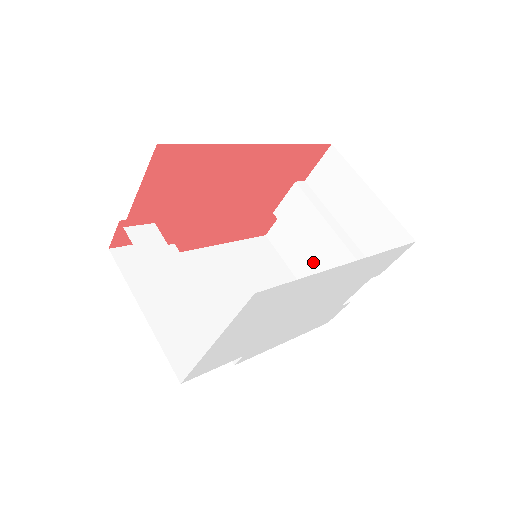
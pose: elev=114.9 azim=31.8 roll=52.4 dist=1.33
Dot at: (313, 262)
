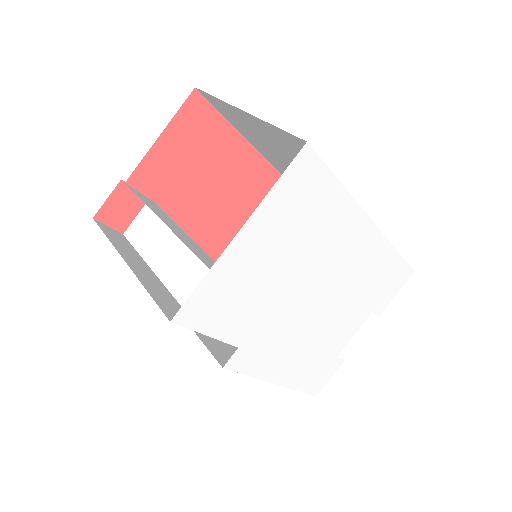
Dot at: occluded
